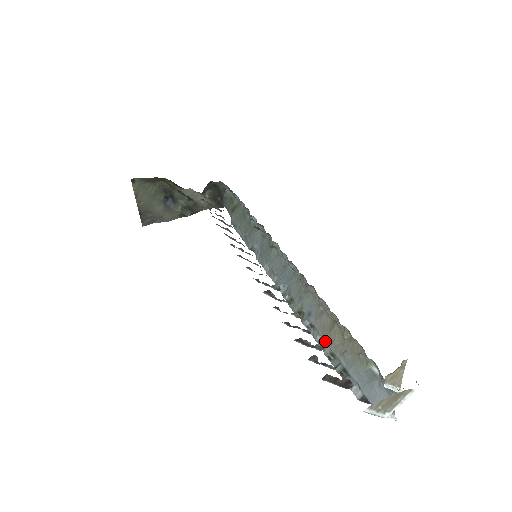
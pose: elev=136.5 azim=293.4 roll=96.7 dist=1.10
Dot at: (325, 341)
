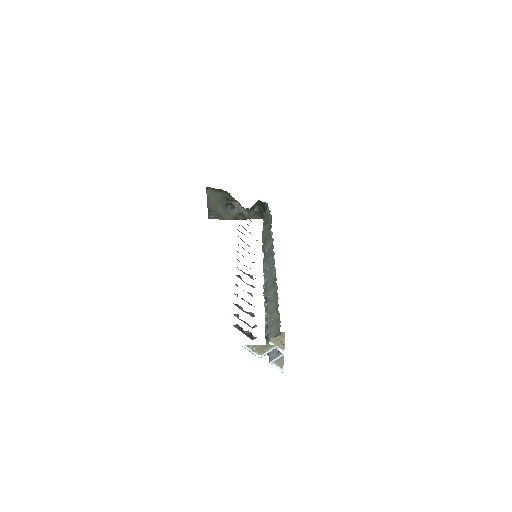
Dot at: (268, 317)
